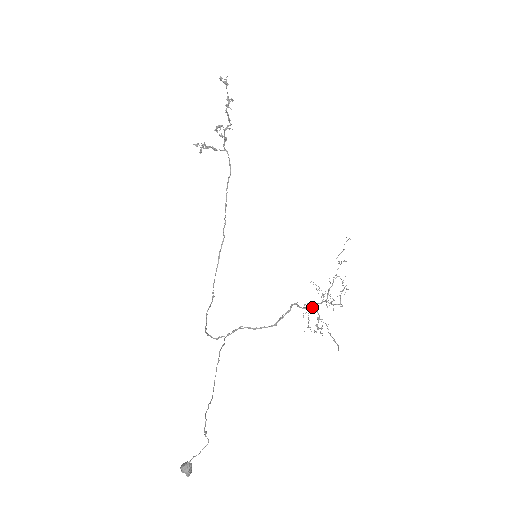
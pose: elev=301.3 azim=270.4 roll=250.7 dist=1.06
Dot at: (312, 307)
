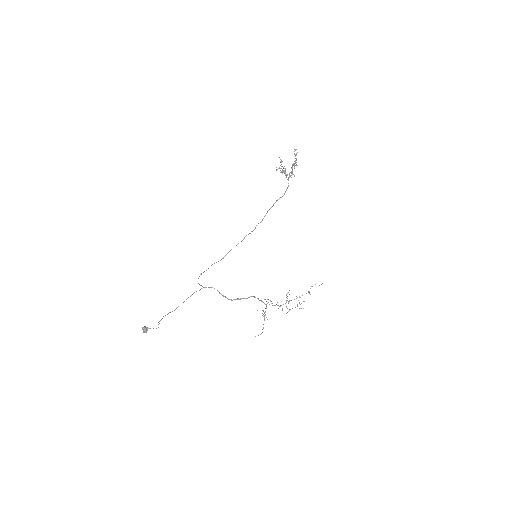
Dot at: (266, 304)
